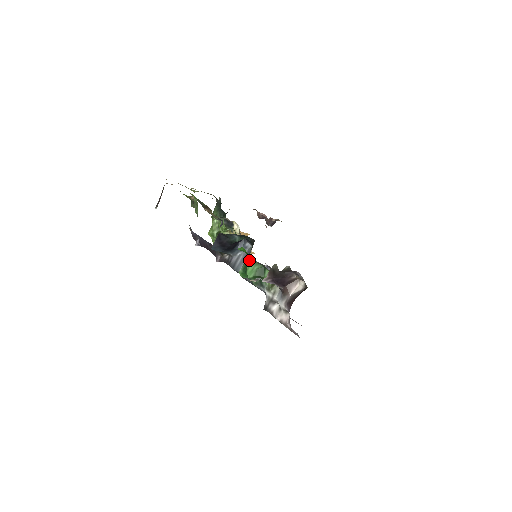
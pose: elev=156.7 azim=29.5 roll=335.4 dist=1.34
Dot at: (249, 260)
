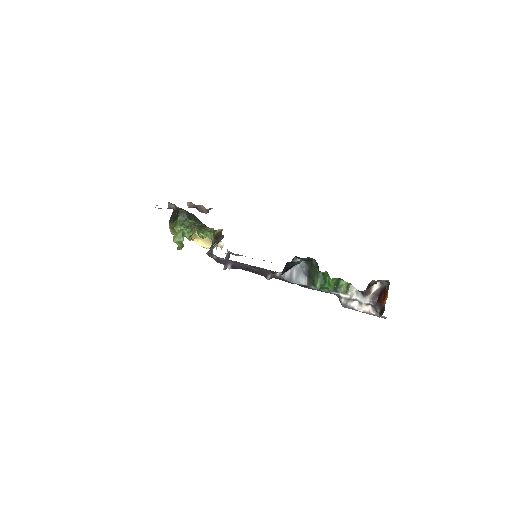
Dot at: (332, 278)
